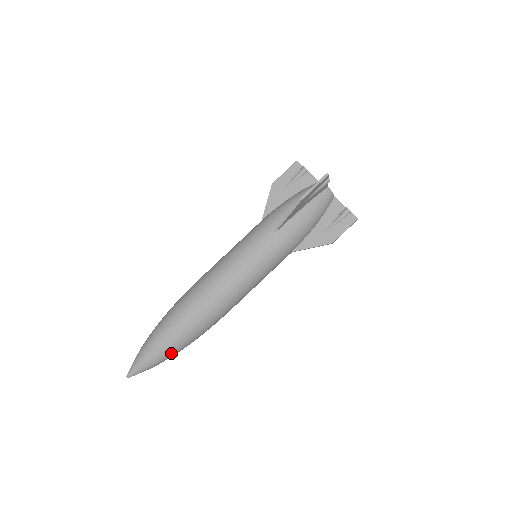
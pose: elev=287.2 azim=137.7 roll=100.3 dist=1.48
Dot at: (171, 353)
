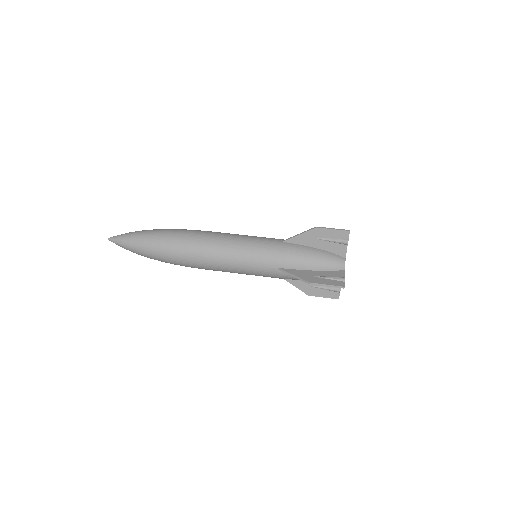
Dot at: occluded
